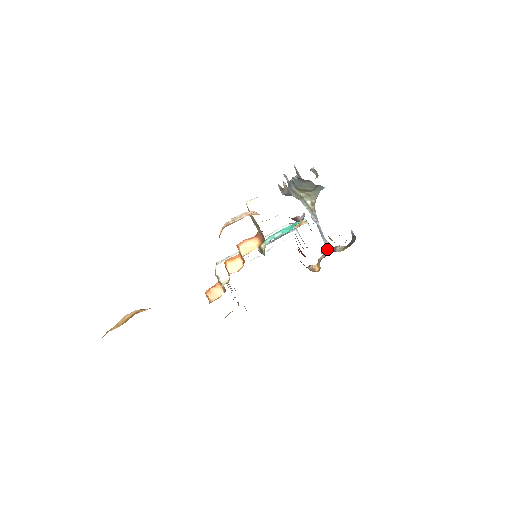
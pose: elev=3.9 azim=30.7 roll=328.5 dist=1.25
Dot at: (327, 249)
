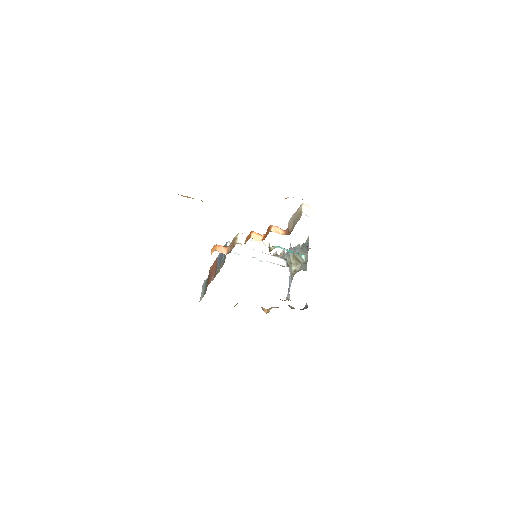
Dot at: (287, 299)
